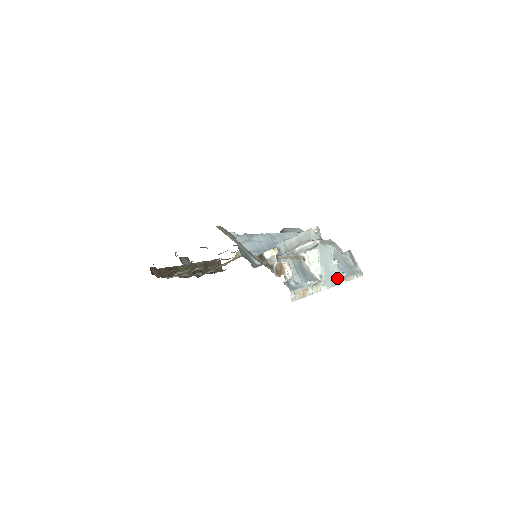
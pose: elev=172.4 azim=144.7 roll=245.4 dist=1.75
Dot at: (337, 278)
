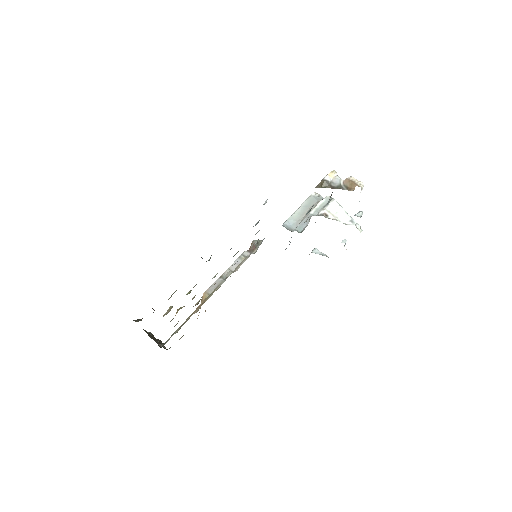
Dot at: occluded
